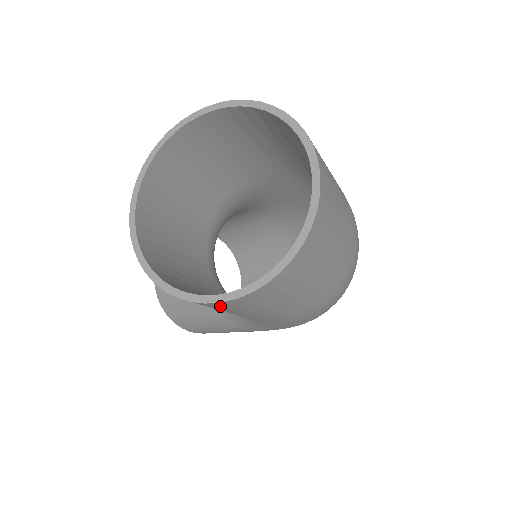
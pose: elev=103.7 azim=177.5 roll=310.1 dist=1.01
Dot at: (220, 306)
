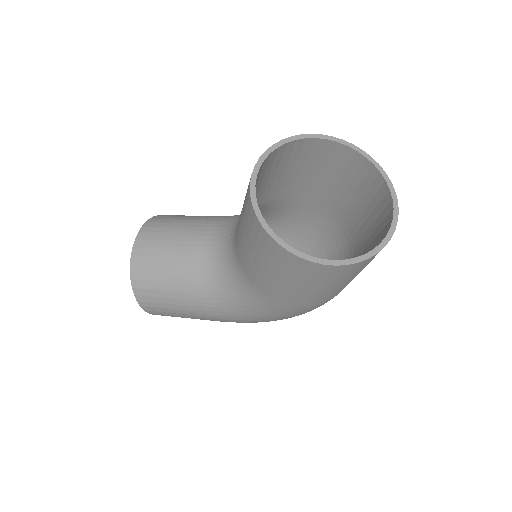
Dot at: (311, 269)
